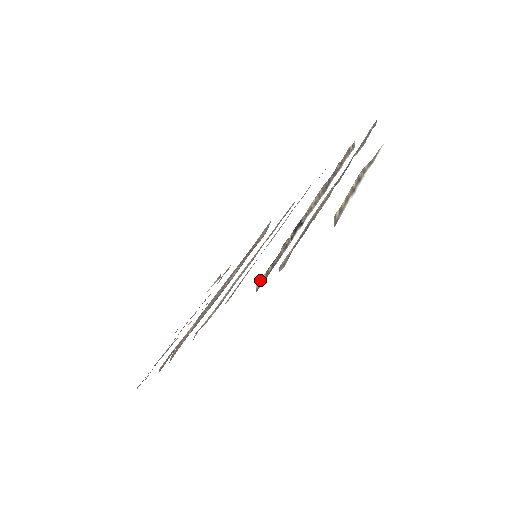
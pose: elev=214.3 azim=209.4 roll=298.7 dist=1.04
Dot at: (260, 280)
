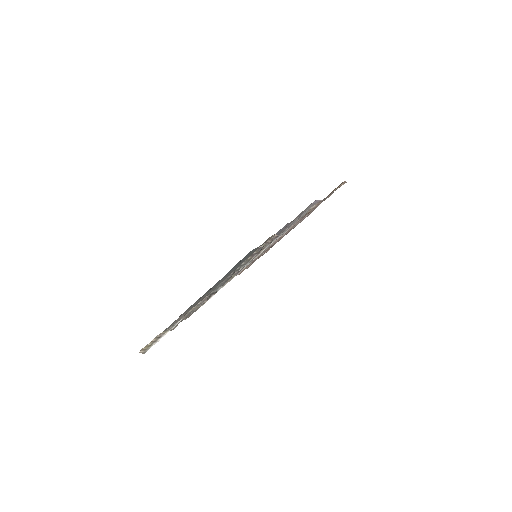
Dot at: occluded
